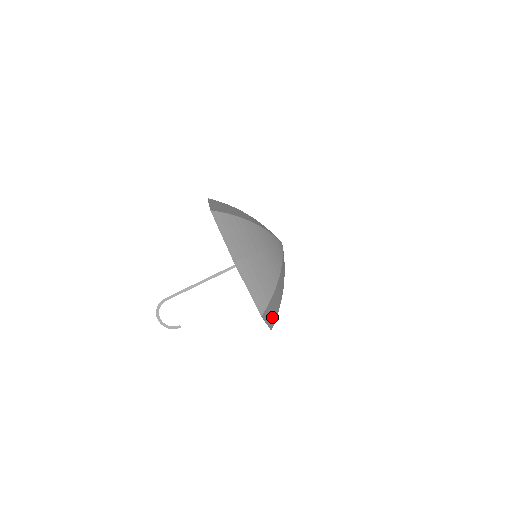
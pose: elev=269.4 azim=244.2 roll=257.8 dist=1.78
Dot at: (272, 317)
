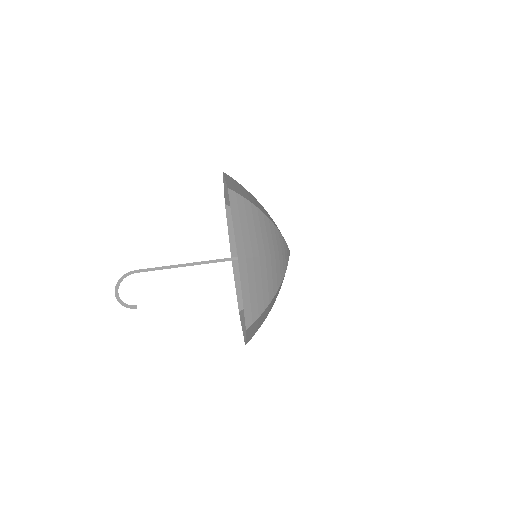
Dot at: (252, 301)
